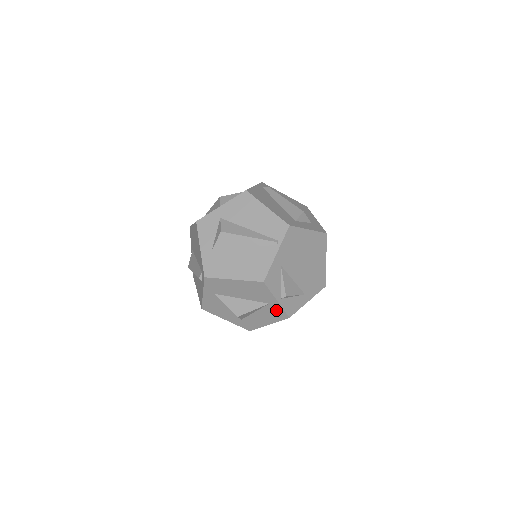
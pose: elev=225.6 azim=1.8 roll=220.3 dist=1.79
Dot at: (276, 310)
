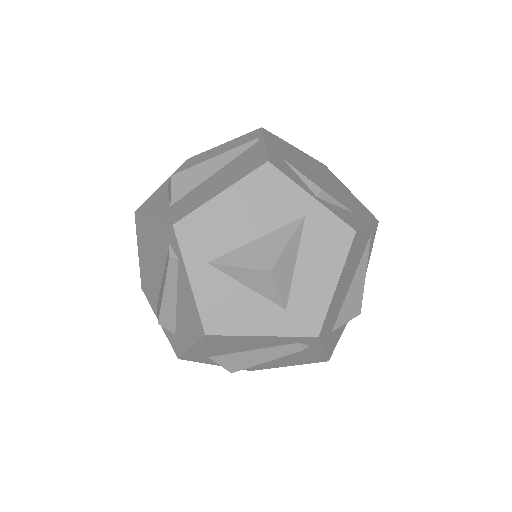
Dot at: (325, 227)
